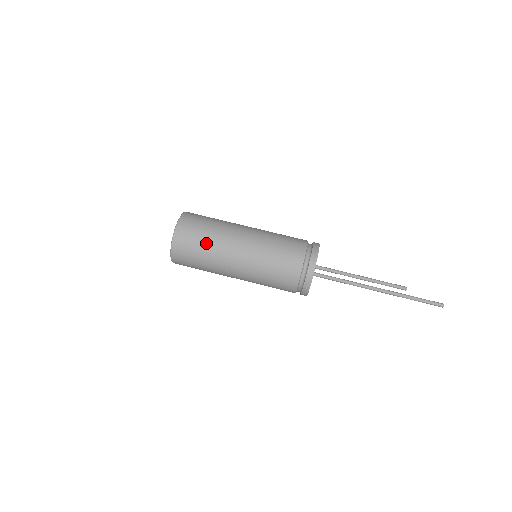
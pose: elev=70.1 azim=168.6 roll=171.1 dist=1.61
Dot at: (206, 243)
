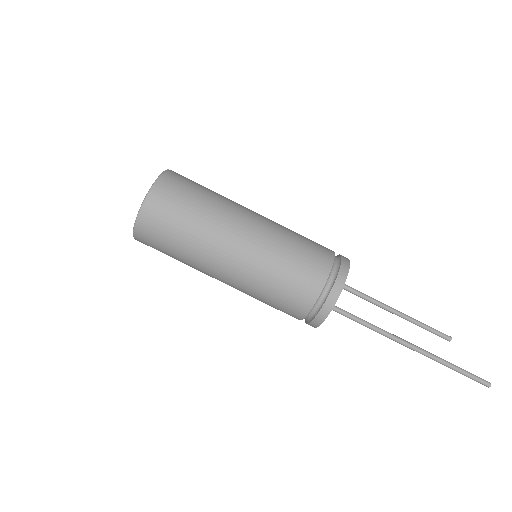
Dot at: (182, 241)
